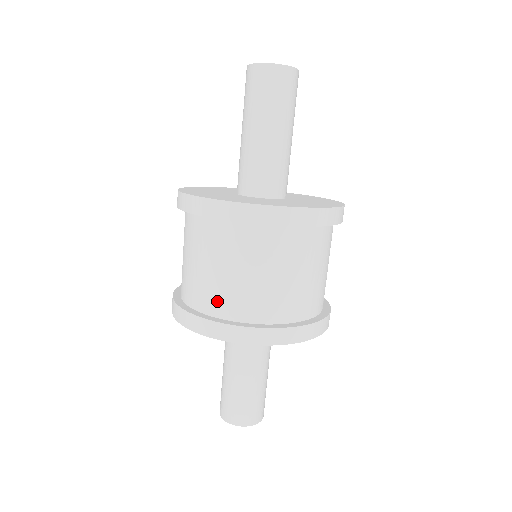
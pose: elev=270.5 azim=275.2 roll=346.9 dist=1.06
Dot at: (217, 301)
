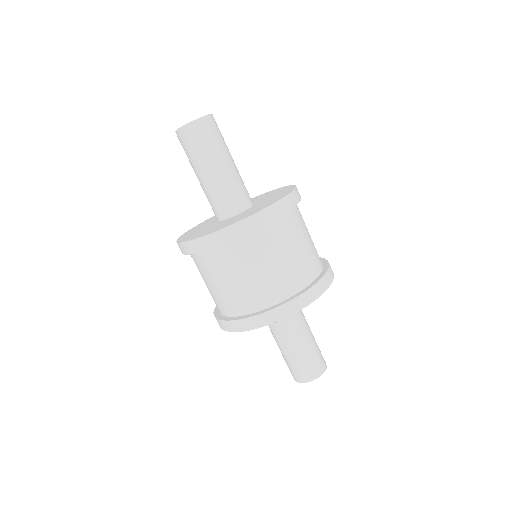
Dot at: (240, 304)
